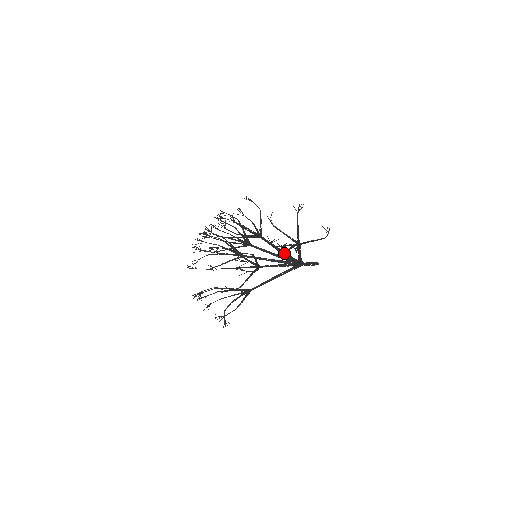
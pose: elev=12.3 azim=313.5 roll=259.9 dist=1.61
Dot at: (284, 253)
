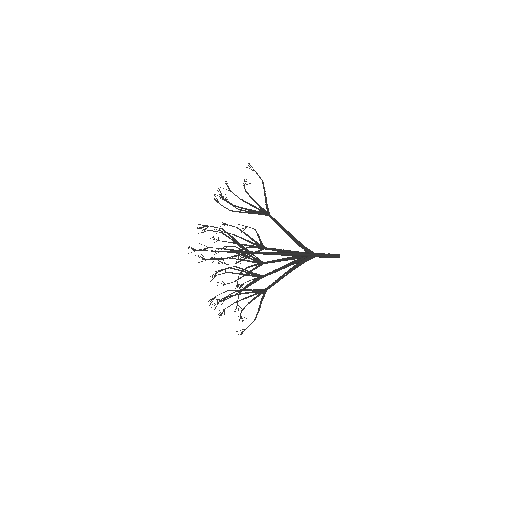
Dot at: (289, 251)
